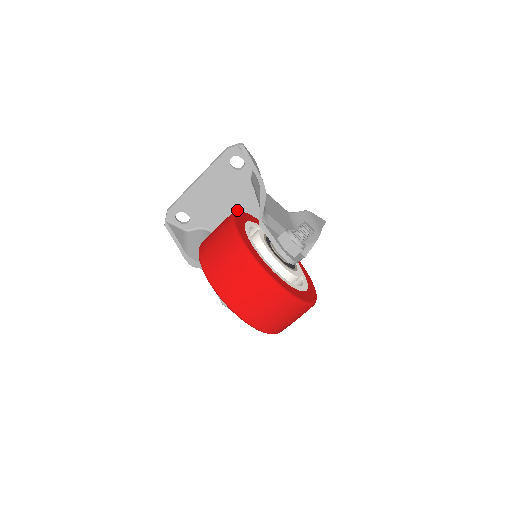
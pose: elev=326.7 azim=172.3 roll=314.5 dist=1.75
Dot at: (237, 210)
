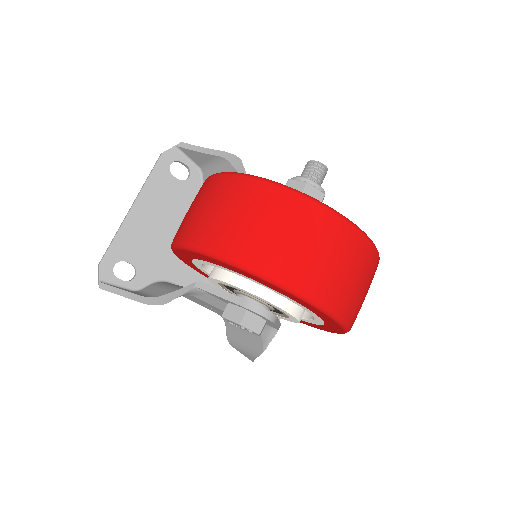
Dot at: occluded
